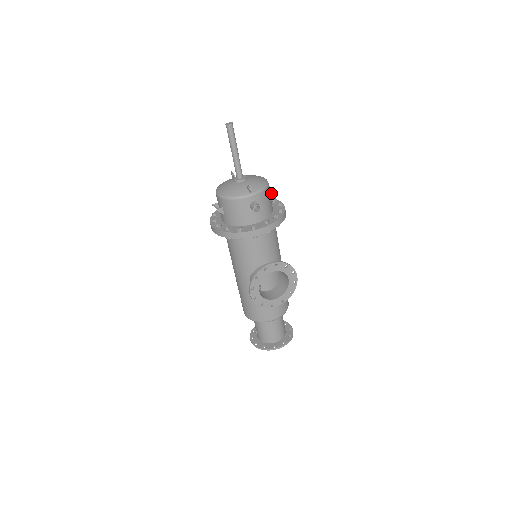
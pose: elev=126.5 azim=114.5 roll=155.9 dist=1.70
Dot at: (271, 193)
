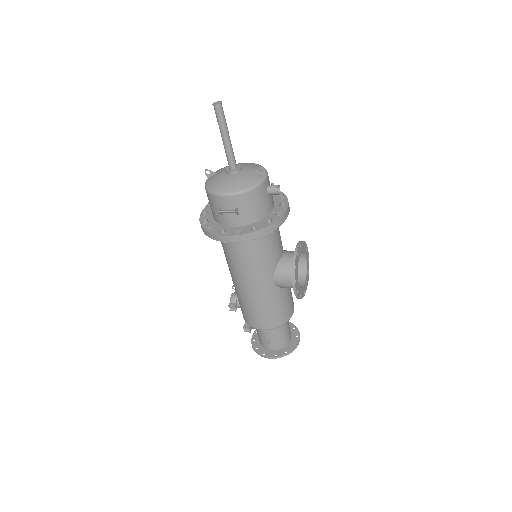
Dot at: occluded
